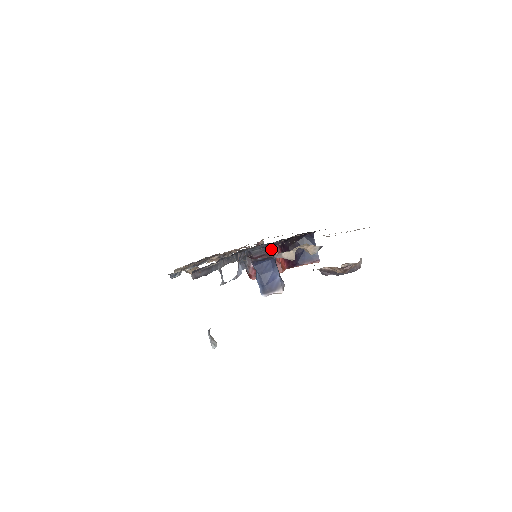
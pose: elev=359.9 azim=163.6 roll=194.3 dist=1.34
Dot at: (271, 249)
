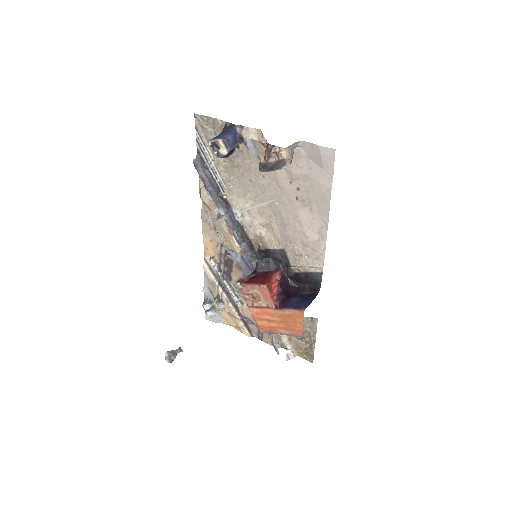
Dot at: (274, 271)
